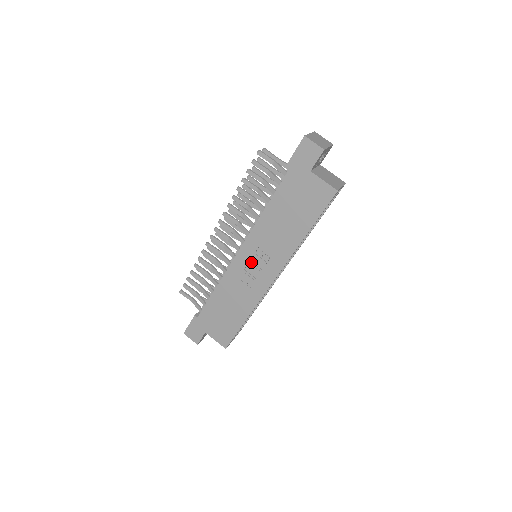
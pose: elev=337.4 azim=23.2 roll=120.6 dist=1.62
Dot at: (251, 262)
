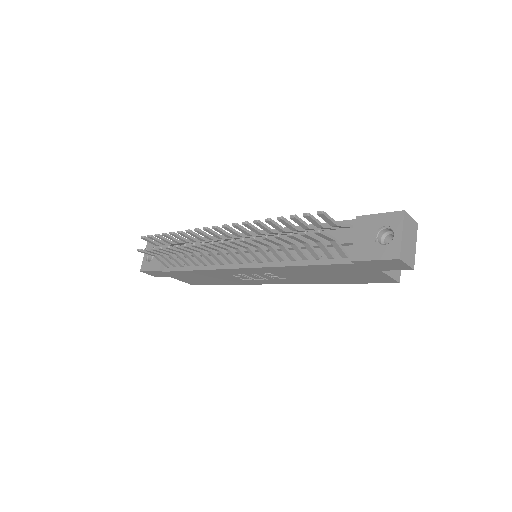
Dot at: (254, 274)
